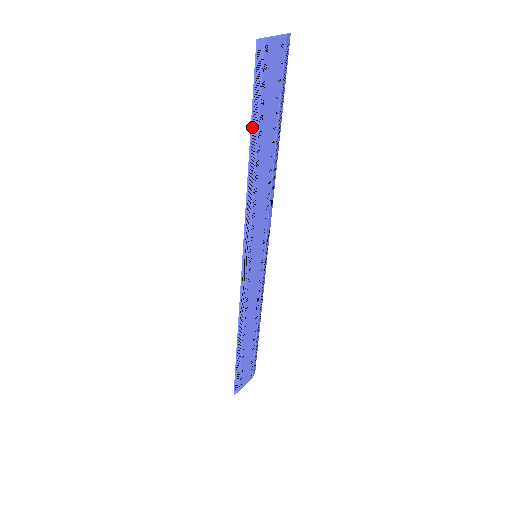
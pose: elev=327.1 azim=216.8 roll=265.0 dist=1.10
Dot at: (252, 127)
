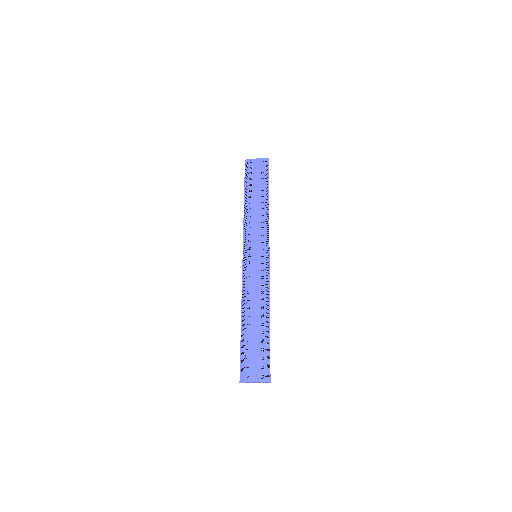
Dot at: (245, 188)
